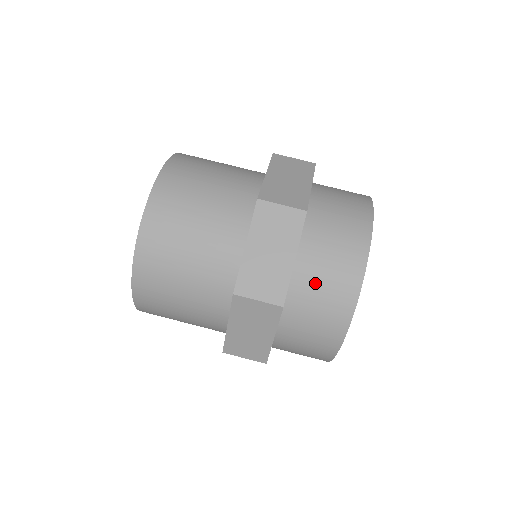
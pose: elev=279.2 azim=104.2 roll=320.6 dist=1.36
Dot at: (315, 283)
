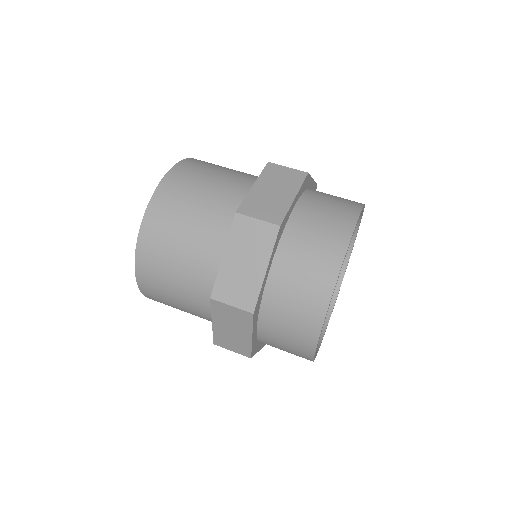
Dot at: (287, 293)
